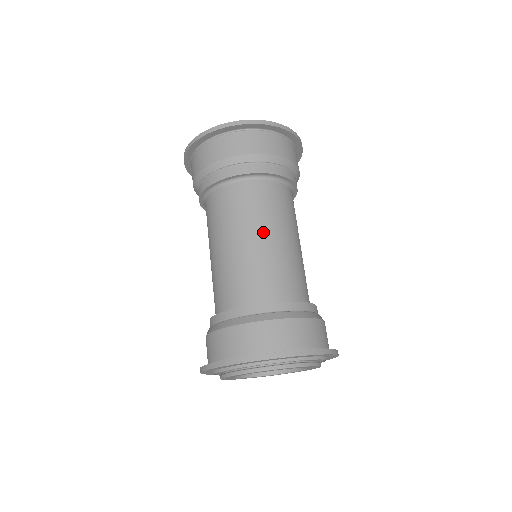
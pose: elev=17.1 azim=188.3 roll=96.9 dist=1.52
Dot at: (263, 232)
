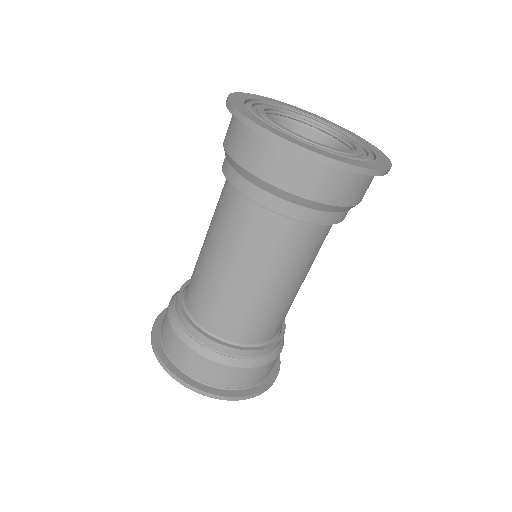
Dot at: (264, 280)
